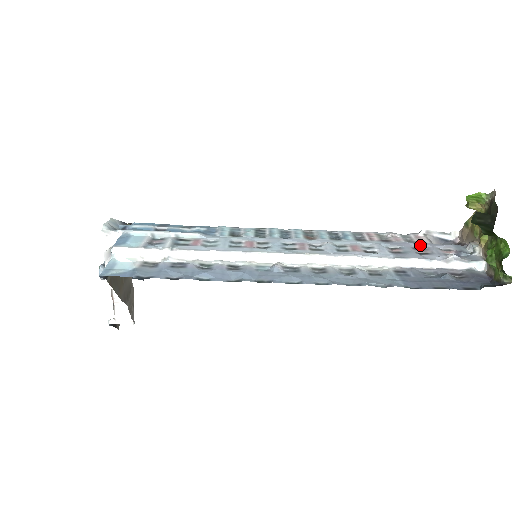
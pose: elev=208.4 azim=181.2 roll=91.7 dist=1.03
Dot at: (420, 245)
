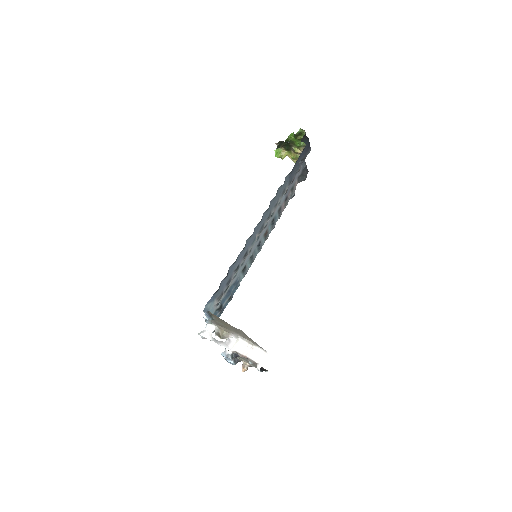
Dot at: (293, 182)
